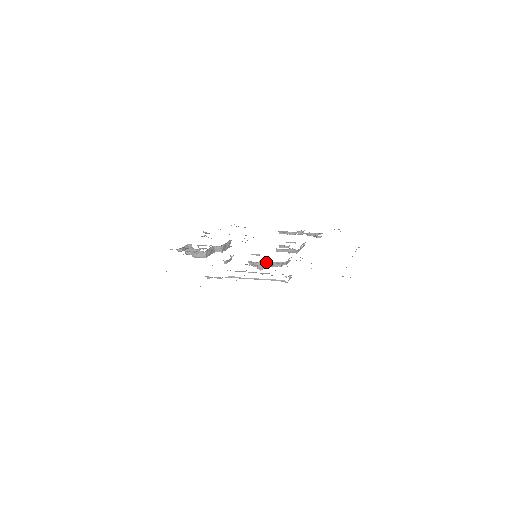
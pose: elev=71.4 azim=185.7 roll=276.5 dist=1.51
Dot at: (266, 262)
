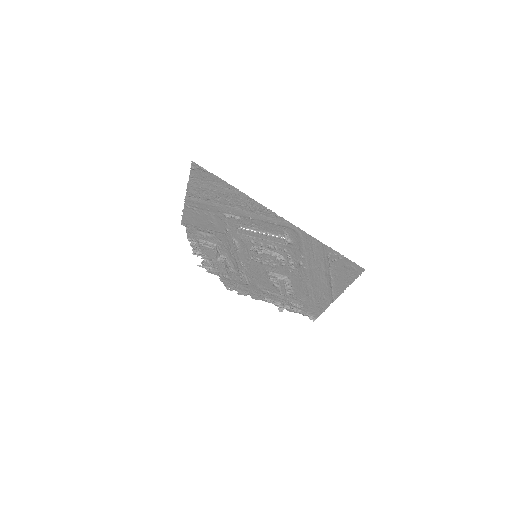
Dot at: (266, 250)
